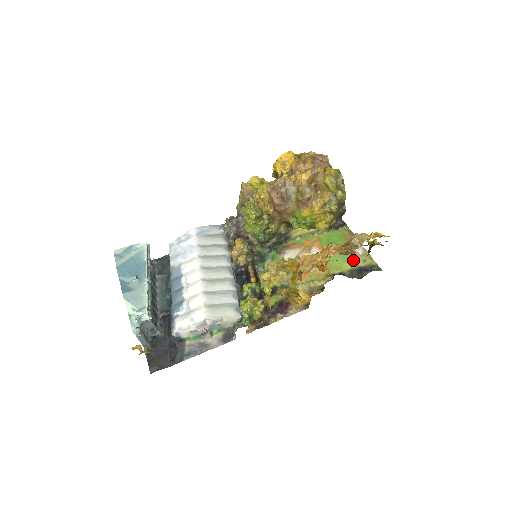
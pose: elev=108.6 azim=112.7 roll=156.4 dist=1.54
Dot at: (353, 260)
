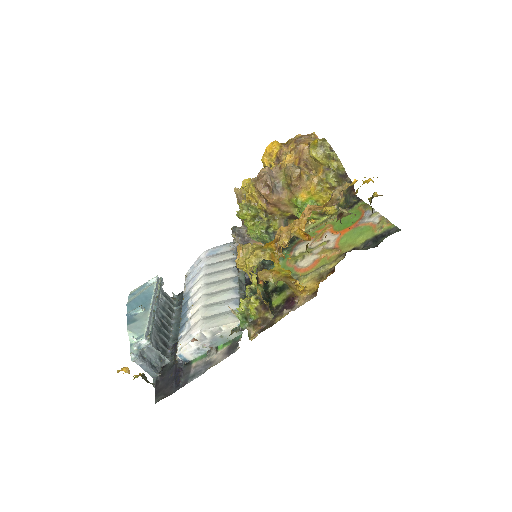
Dot at: (368, 231)
